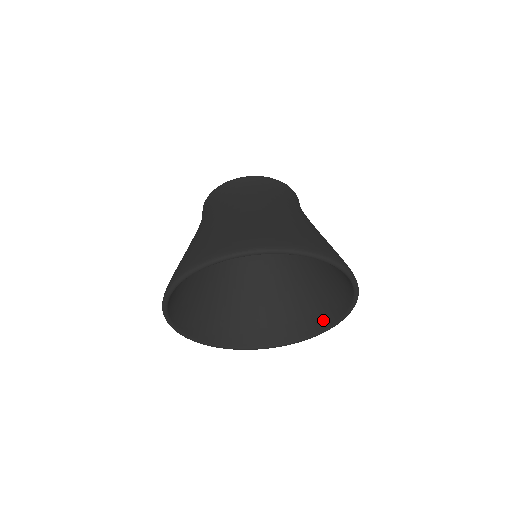
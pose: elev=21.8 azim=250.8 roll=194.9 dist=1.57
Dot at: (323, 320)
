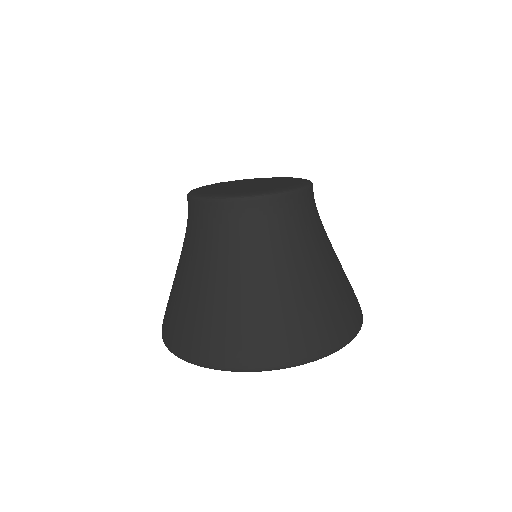
Dot at: occluded
